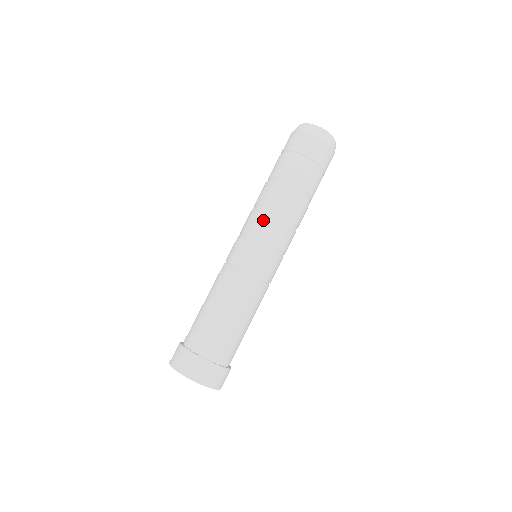
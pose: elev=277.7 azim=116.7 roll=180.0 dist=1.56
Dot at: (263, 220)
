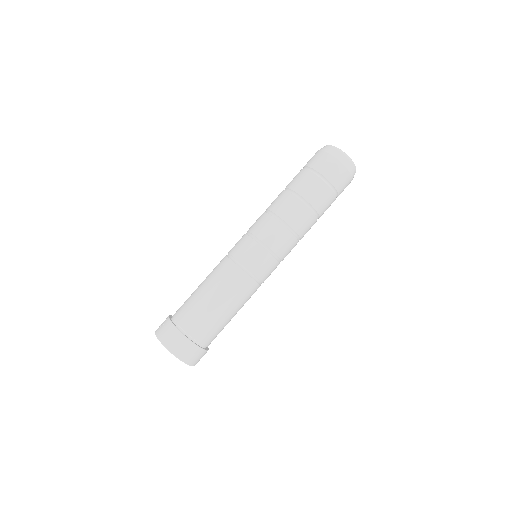
Dot at: (278, 233)
